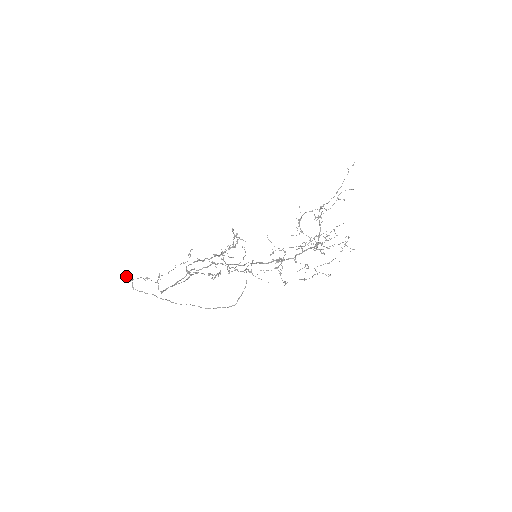
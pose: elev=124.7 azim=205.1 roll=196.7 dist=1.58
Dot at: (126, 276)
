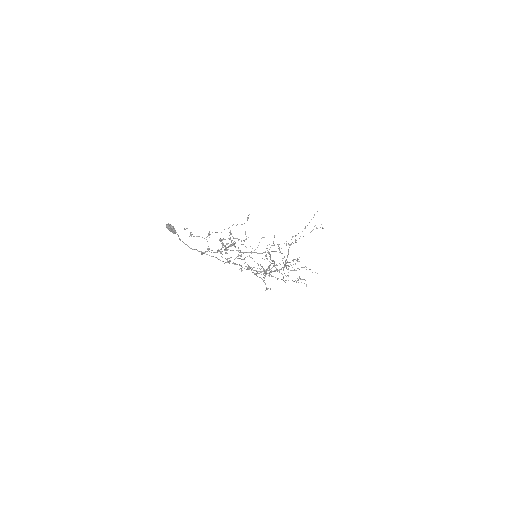
Dot at: (172, 227)
